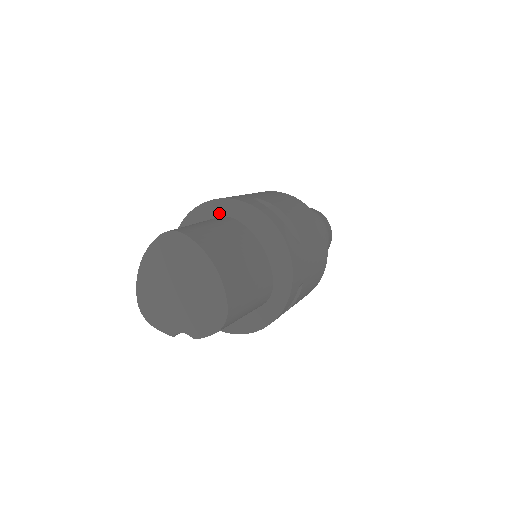
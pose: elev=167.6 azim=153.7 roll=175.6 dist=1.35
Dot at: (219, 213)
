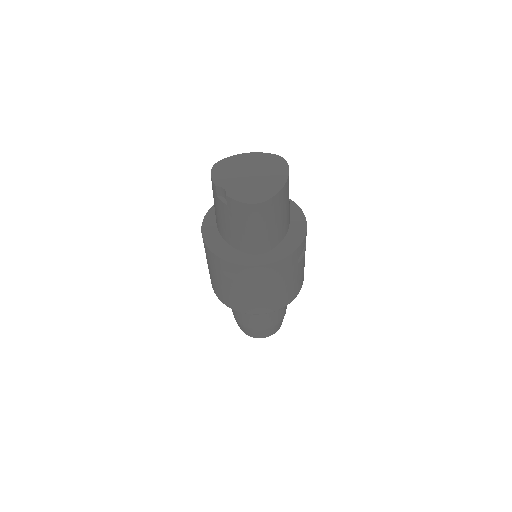
Dot at: occluded
